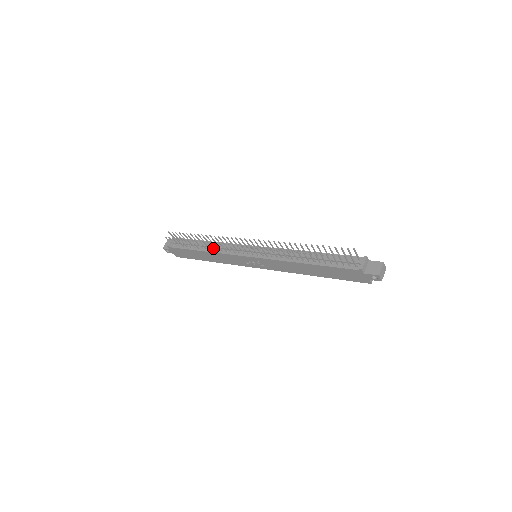
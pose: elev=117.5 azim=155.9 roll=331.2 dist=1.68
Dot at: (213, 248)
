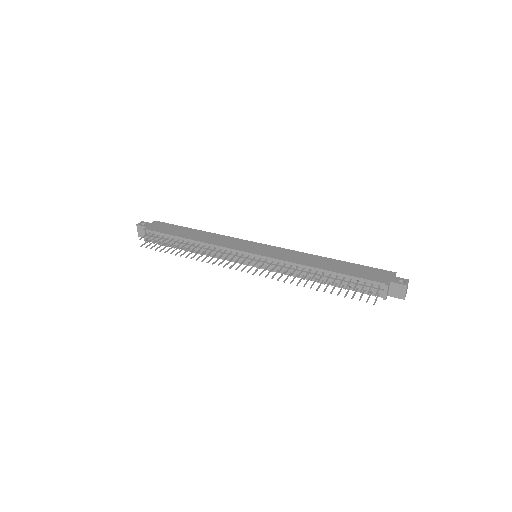
Dot at: (203, 254)
